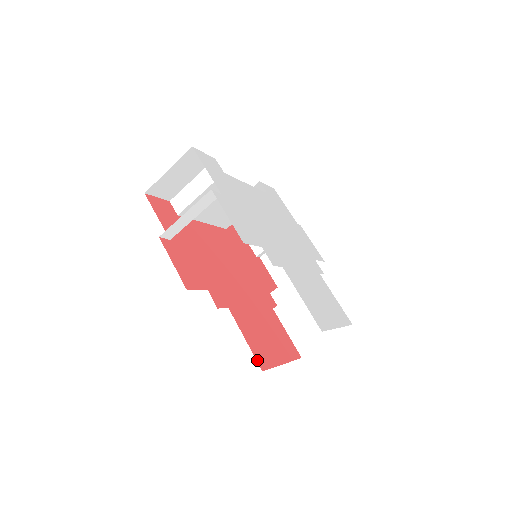
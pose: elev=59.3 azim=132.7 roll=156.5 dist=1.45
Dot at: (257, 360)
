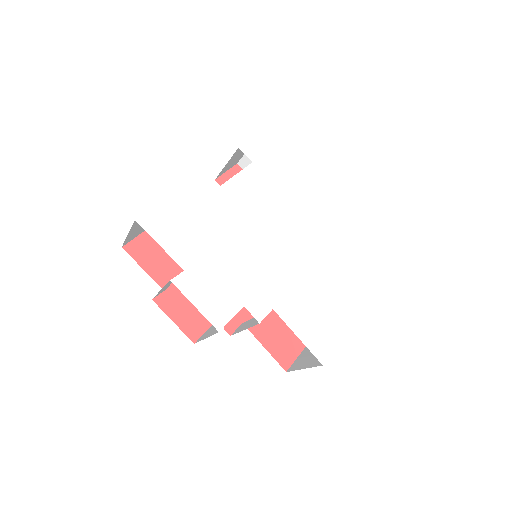
Dot at: (280, 363)
